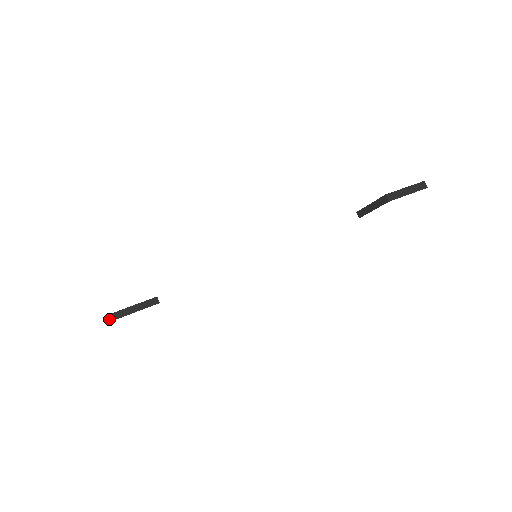
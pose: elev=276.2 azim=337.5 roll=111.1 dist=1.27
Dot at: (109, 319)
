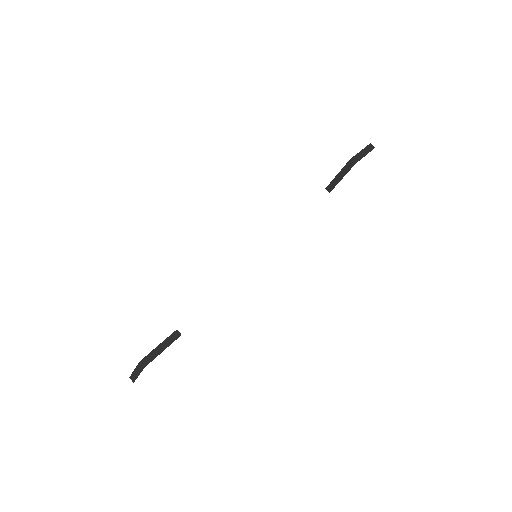
Dot at: (133, 374)
